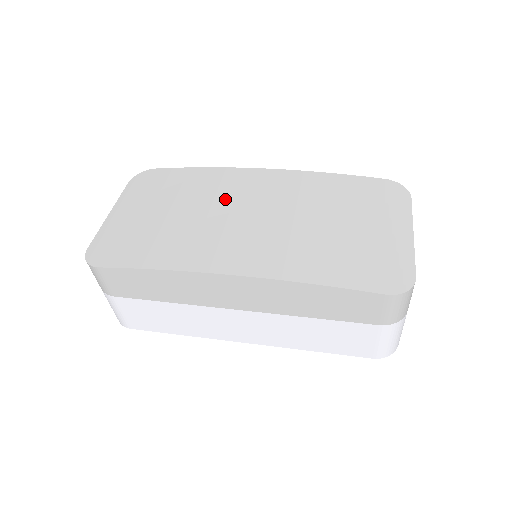
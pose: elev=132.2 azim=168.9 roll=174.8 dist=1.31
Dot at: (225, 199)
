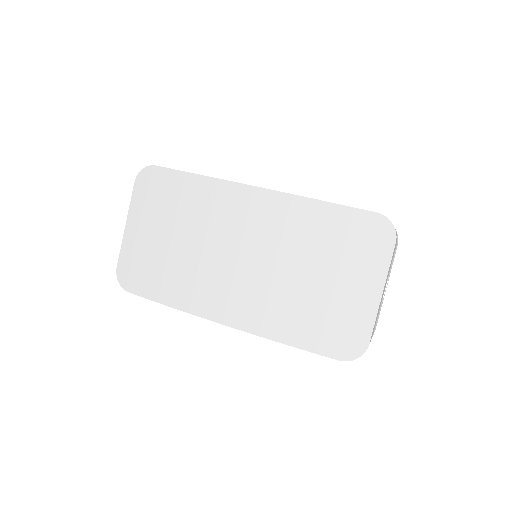
Dot at: (217, 230)
